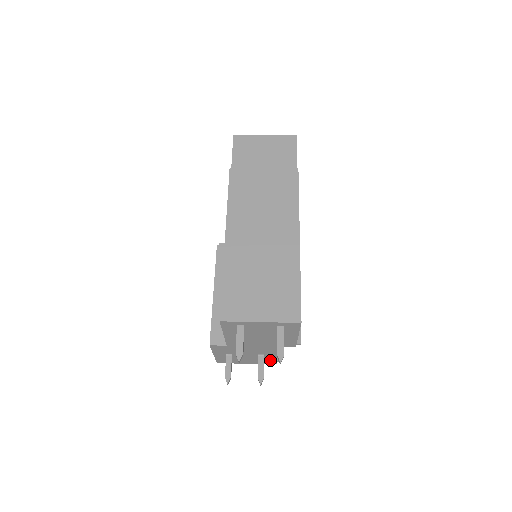
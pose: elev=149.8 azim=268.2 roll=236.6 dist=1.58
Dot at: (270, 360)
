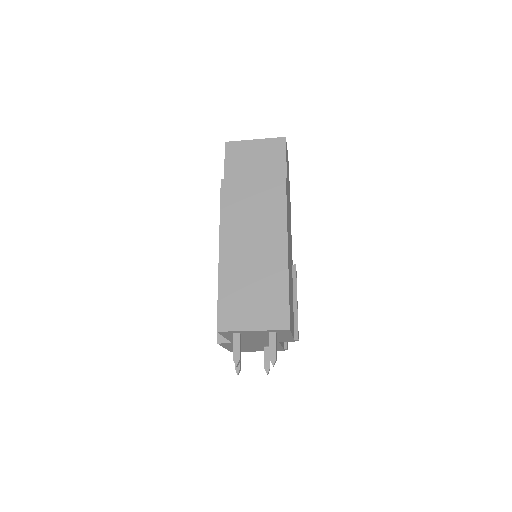
Dot at: (277, 349)
